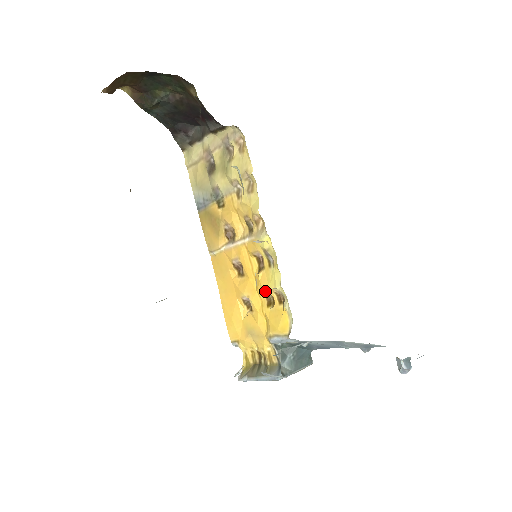
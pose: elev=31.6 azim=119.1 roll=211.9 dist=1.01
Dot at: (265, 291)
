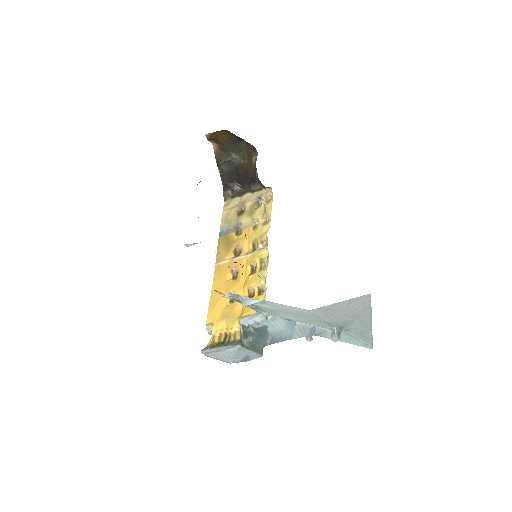
Dot at: (250, 286)
